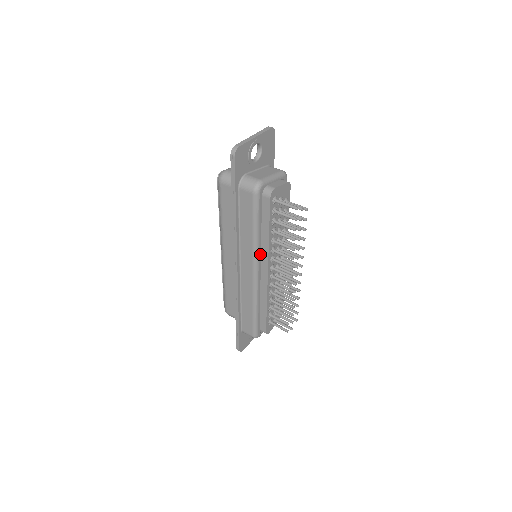
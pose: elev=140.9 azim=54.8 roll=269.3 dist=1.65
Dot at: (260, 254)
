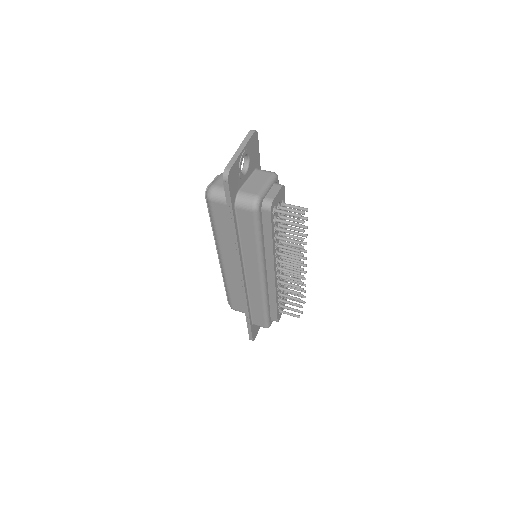
Dot at: (265, 260)
